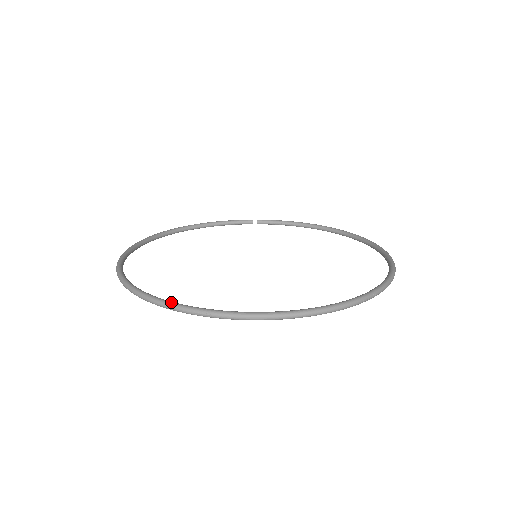
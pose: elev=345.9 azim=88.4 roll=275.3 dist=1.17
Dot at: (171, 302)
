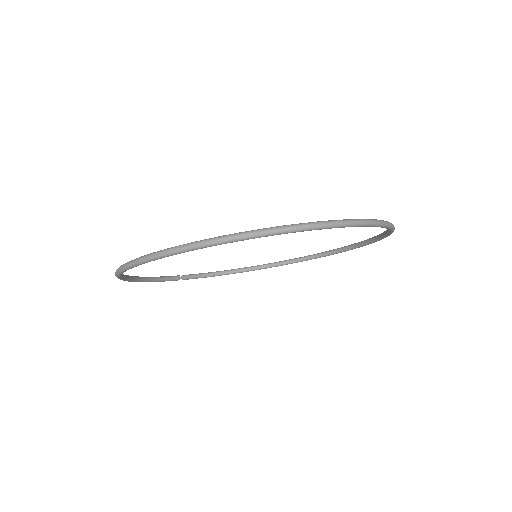
Dot at: (300, 223)
